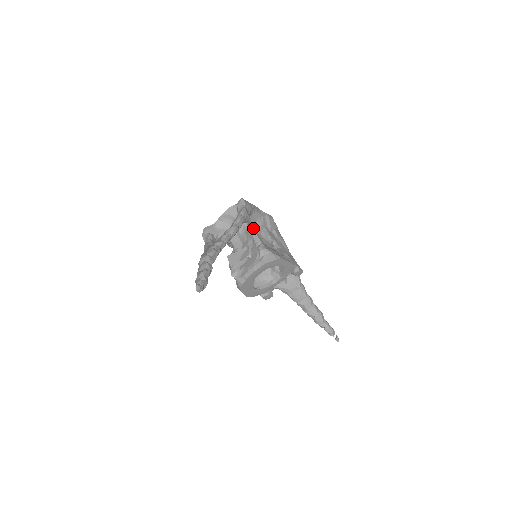
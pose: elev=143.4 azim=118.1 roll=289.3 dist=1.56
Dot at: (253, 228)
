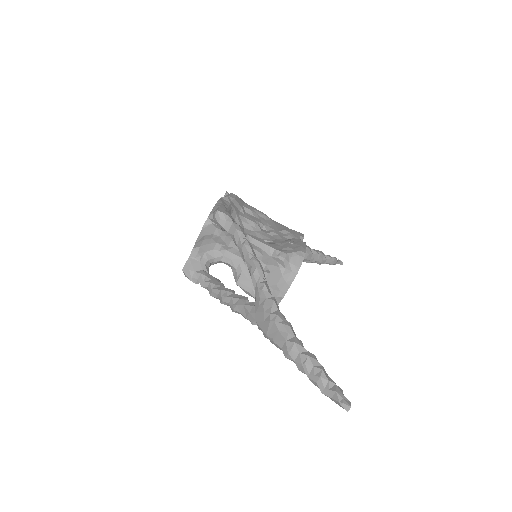
Dot at: (250, 236)
